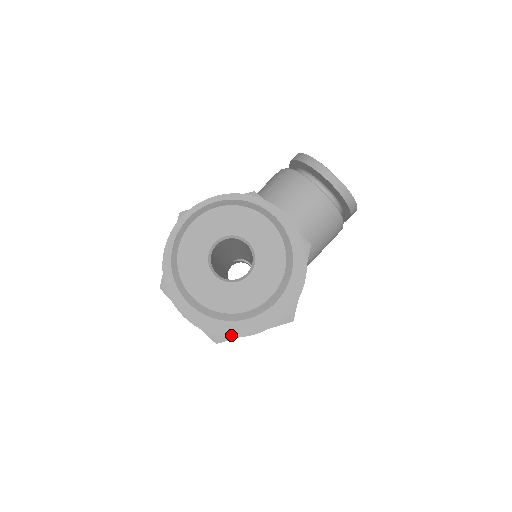
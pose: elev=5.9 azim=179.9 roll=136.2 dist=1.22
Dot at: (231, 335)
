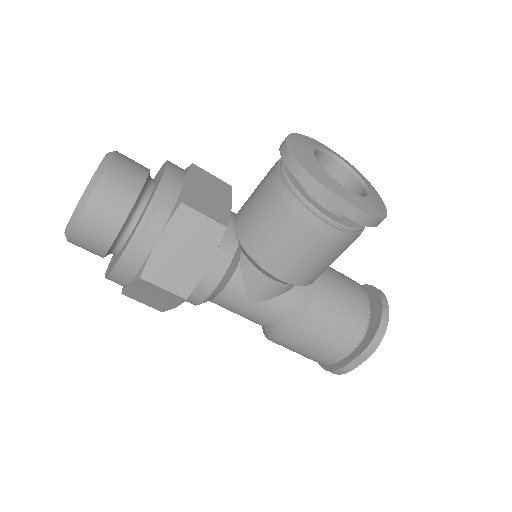
Dot at: occluded
